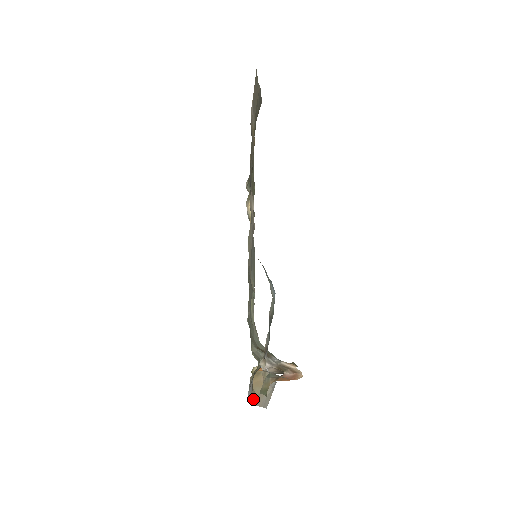
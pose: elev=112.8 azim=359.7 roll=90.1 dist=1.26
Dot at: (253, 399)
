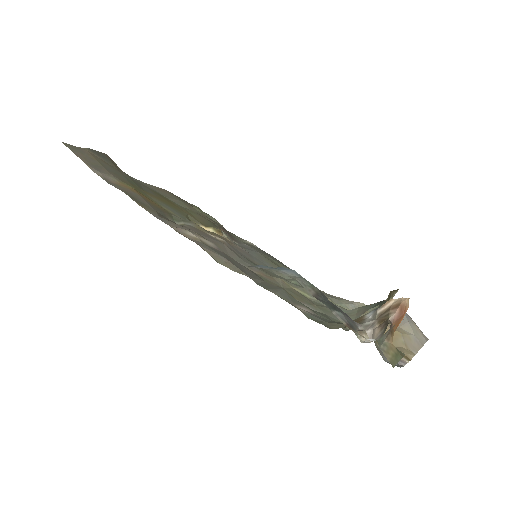
Dot at: (405, 355)
